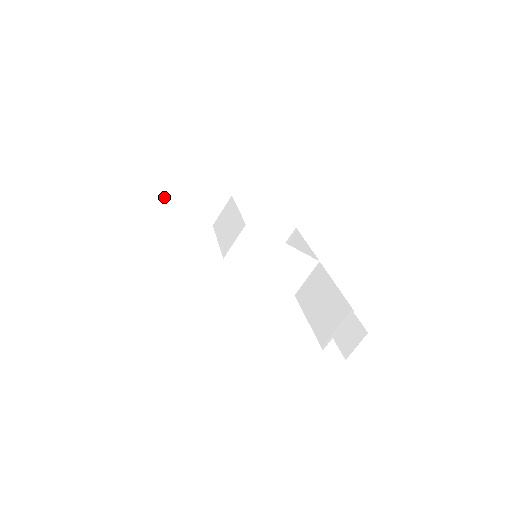
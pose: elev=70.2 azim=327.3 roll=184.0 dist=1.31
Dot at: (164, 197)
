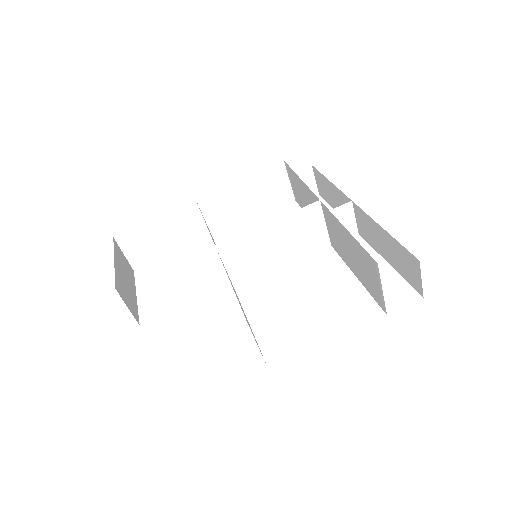
Dot at: (150, 260)
